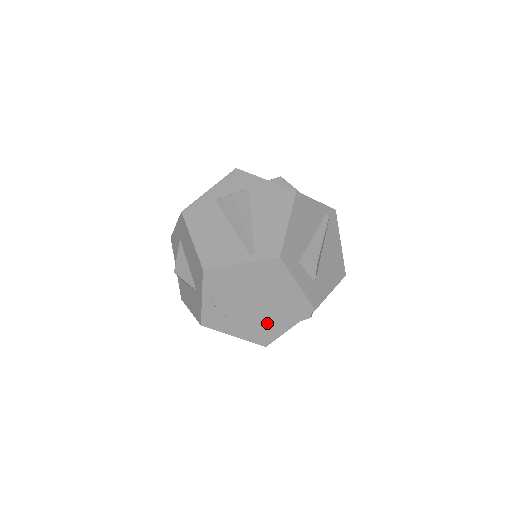
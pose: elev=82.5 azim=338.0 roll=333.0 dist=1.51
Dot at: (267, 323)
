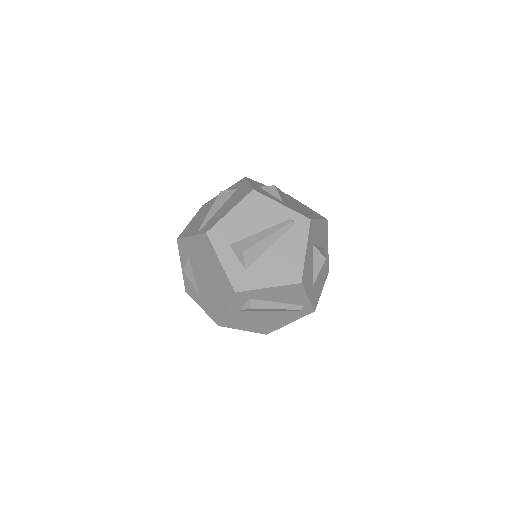
Dot at: (214, 299)
